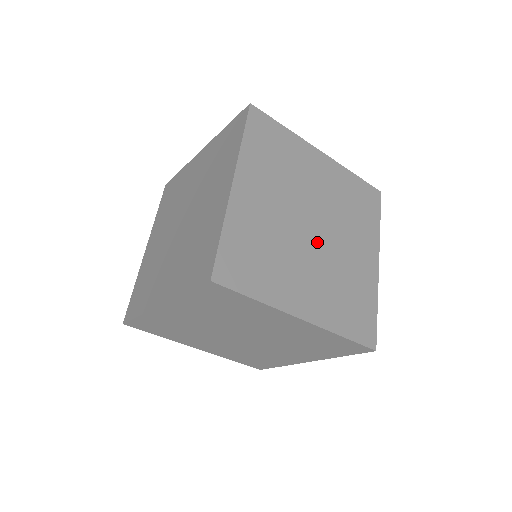
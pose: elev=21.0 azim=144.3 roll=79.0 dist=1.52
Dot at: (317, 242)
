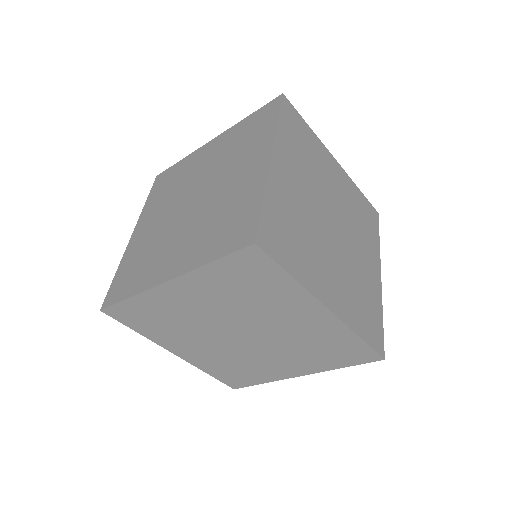
Dot at: (336, 239)
